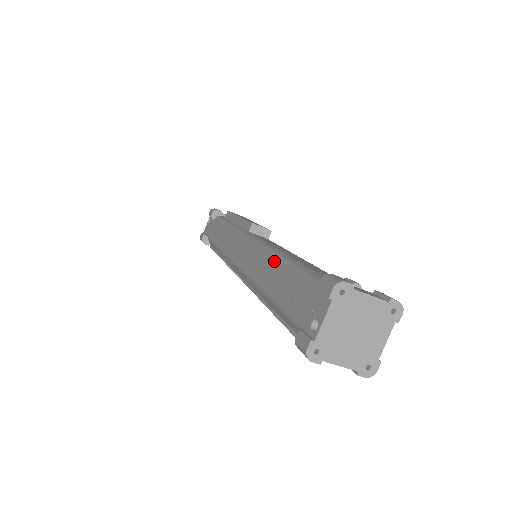
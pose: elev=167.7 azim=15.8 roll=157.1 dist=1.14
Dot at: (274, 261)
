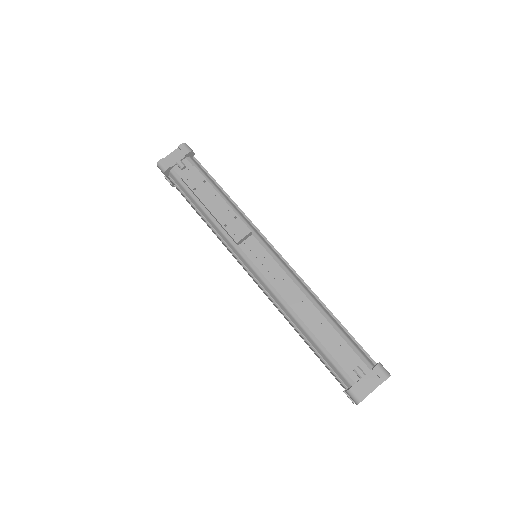
Dot at: (295, 325)
